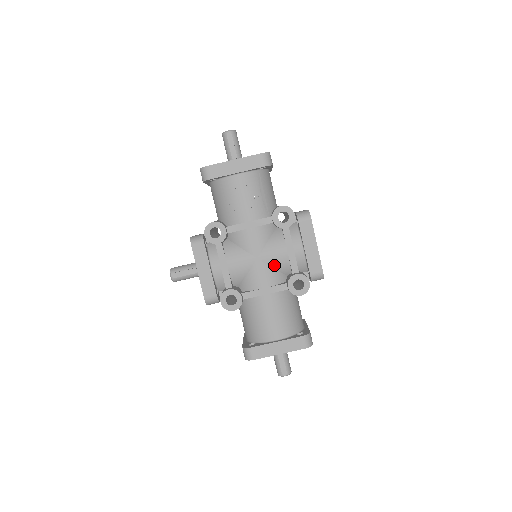
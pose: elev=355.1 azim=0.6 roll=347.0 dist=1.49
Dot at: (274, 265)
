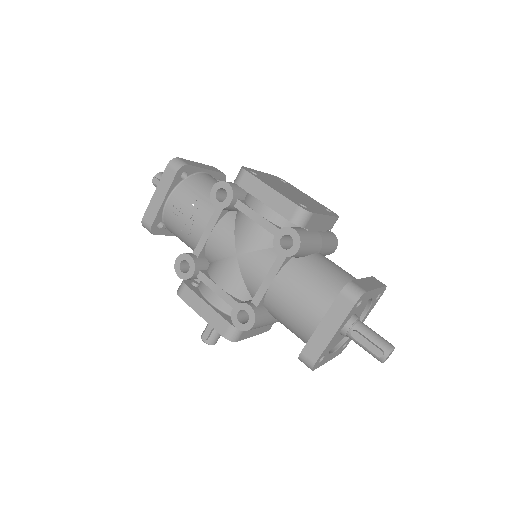
Dot at: (256, 247)
